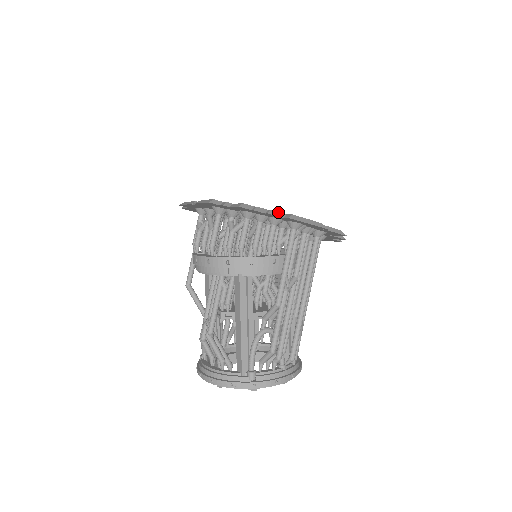
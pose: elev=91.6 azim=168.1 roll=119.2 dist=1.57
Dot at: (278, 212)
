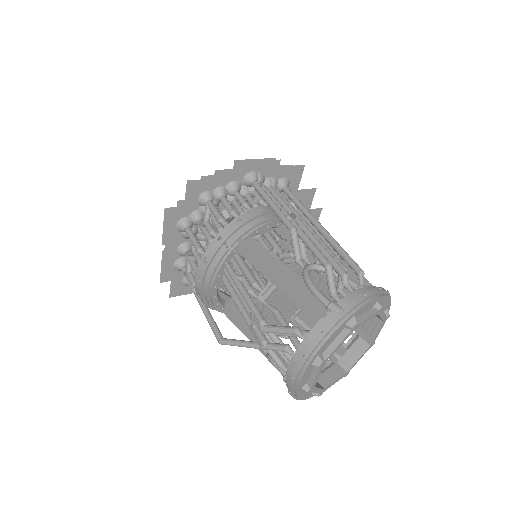
Dot at: (226, 172)
